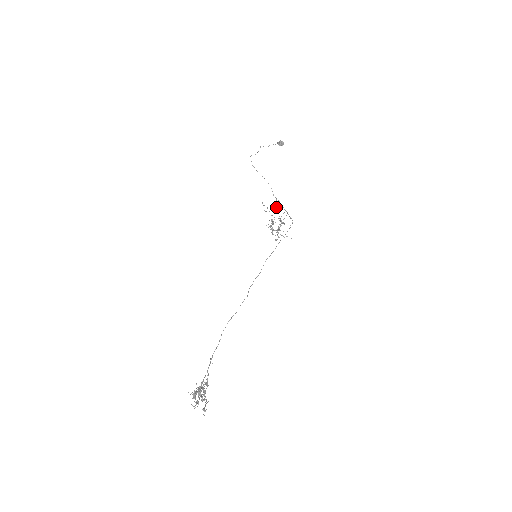
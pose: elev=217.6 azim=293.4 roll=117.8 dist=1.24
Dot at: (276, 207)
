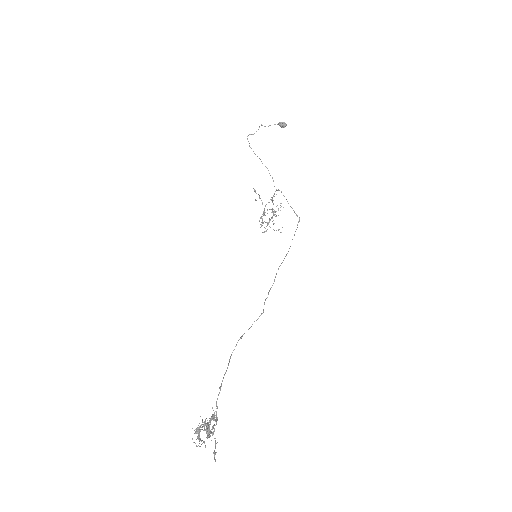
Dot at: (272, 197)
